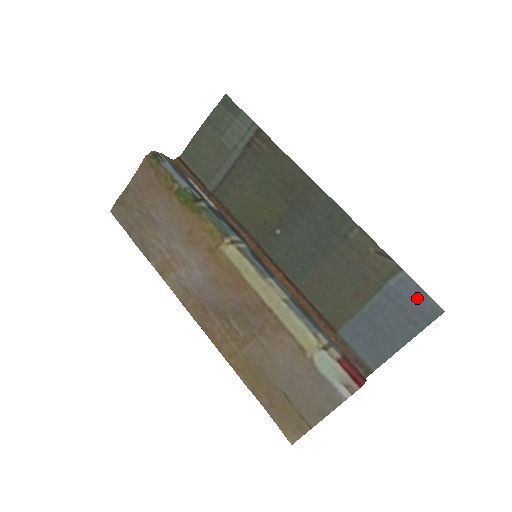
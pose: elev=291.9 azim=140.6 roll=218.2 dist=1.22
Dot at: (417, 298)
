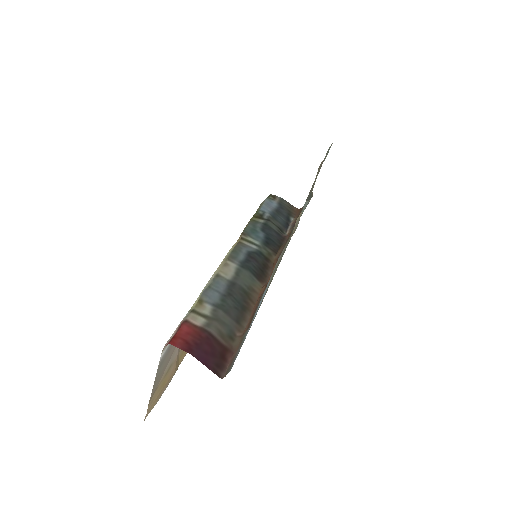
Dot at: occluded
